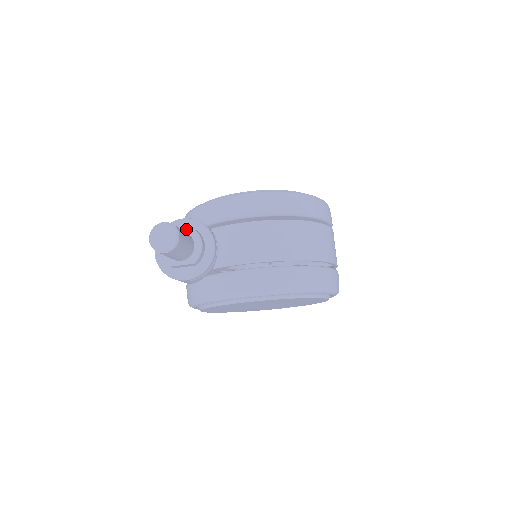
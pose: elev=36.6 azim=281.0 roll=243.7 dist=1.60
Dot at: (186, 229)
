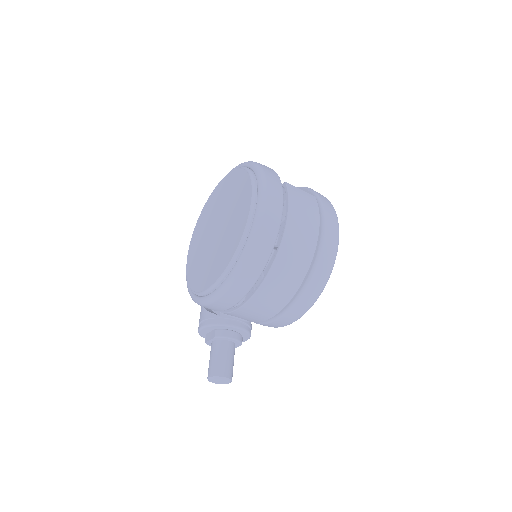
Dot at: (214, 339)
